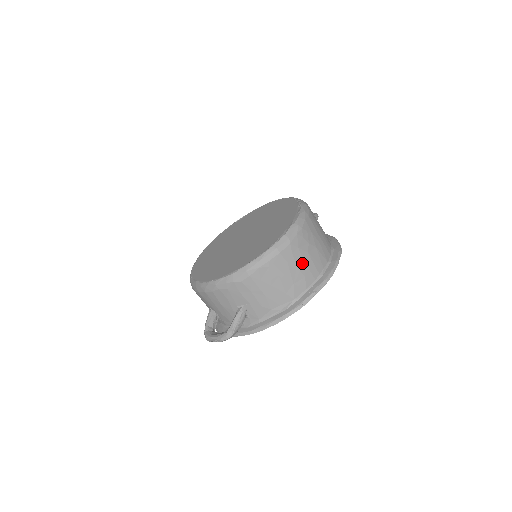
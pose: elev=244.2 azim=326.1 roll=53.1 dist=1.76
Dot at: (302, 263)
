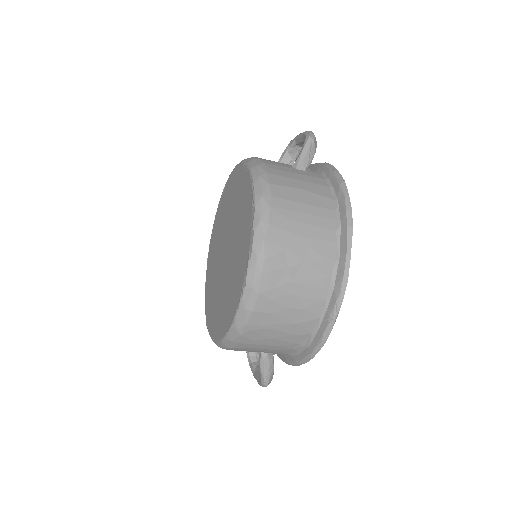
Dot at: (293, 299)
